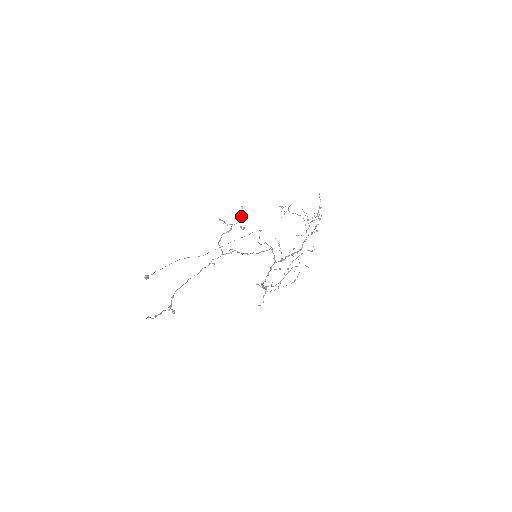
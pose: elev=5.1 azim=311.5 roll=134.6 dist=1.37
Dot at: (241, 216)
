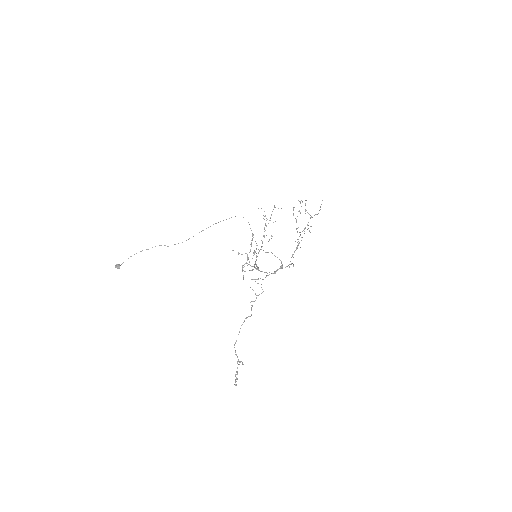
Dot at: occluded
